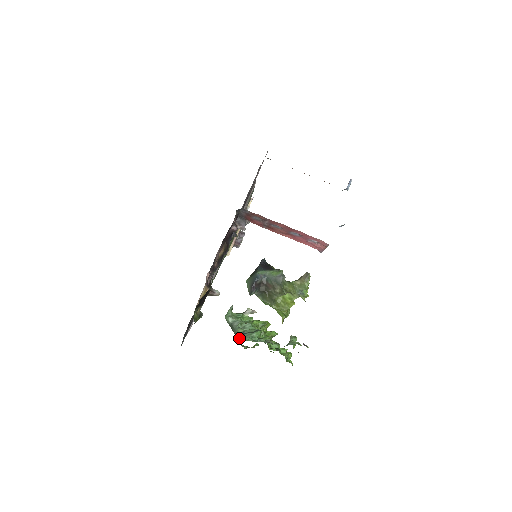
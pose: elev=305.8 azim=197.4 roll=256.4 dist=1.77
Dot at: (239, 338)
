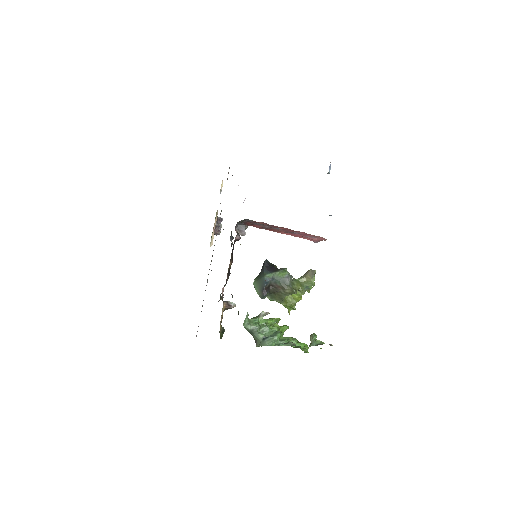
Dot at: (262, 343)
